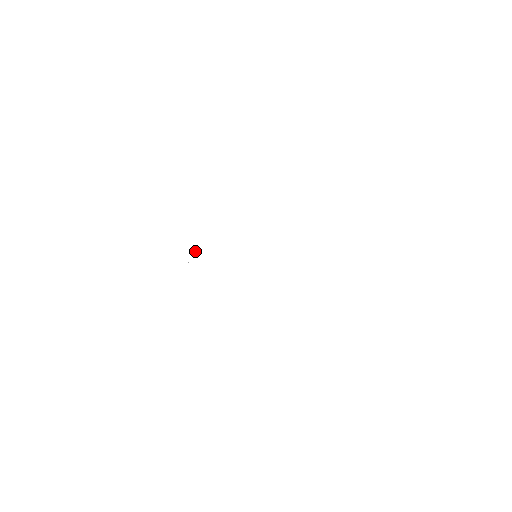
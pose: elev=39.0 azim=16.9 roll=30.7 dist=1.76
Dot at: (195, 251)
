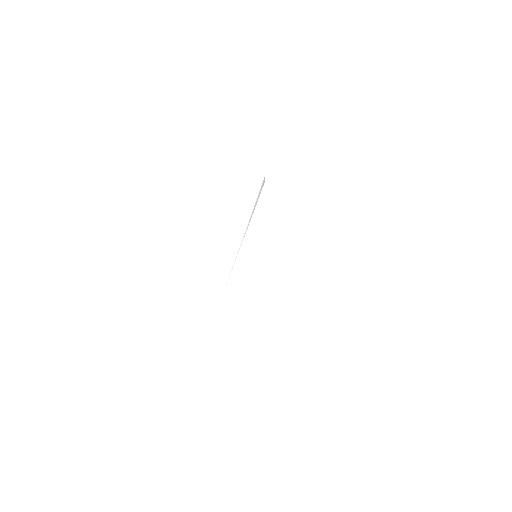
Dot at: (239, 248)
